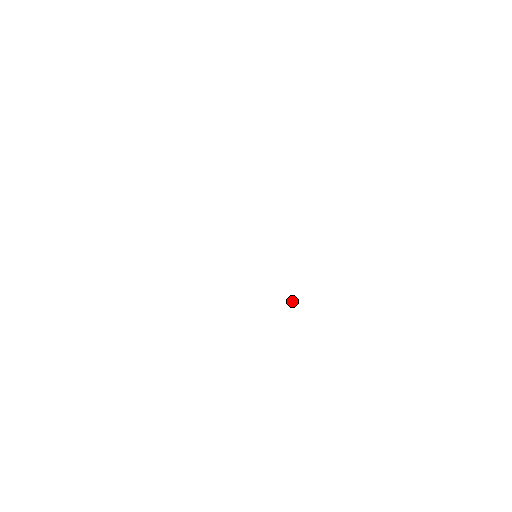
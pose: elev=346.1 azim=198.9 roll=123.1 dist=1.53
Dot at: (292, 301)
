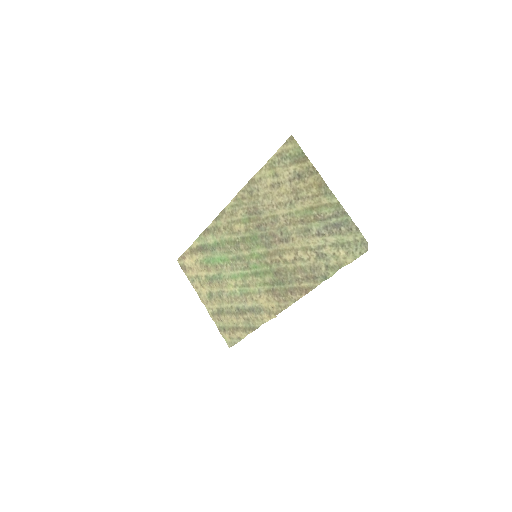
Dot at: (273, 308)
